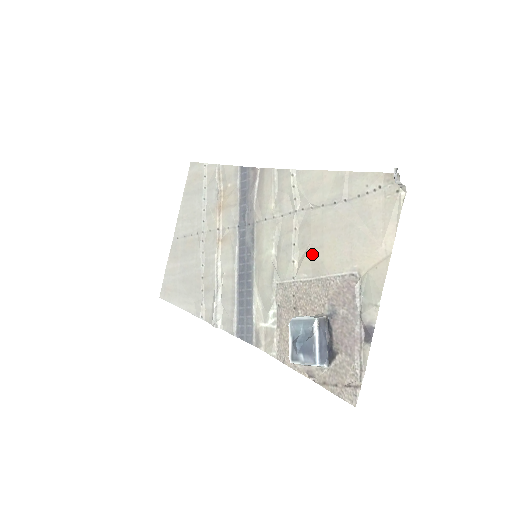
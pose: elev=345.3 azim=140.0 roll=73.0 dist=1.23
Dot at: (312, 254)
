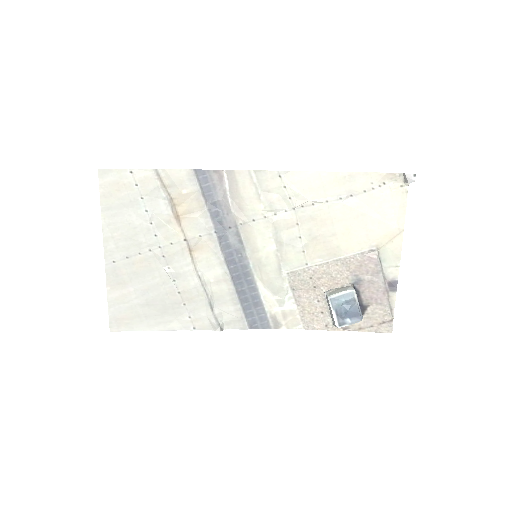
Dot at: (325, 242)
